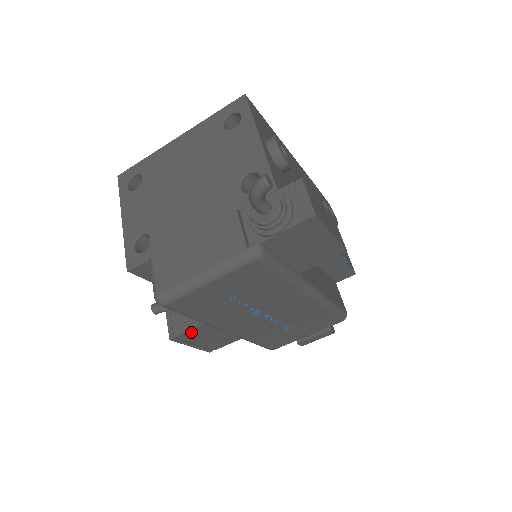
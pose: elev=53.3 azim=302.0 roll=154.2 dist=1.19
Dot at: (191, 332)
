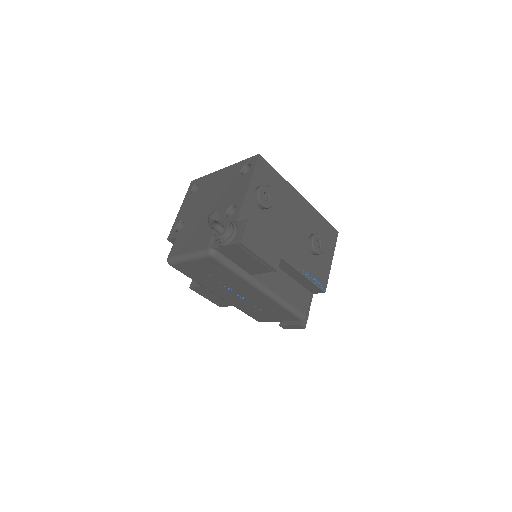
Dot at: (201, 288)
